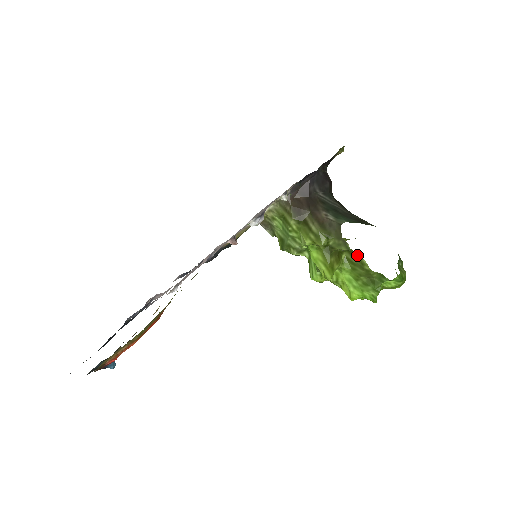
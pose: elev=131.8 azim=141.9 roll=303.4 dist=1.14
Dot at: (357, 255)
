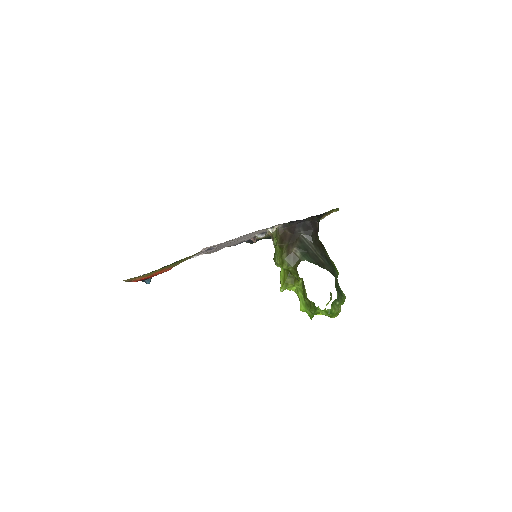
Dot at: occluded
